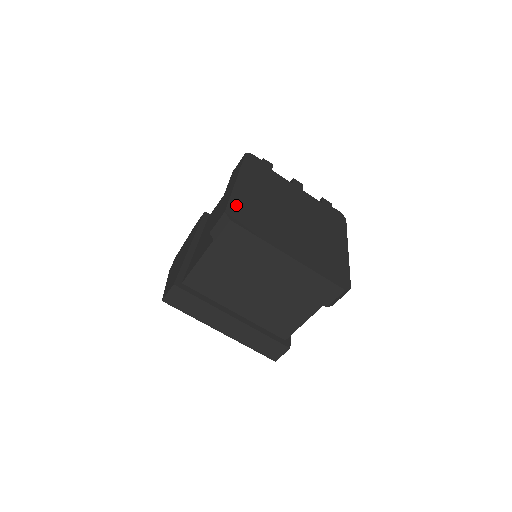
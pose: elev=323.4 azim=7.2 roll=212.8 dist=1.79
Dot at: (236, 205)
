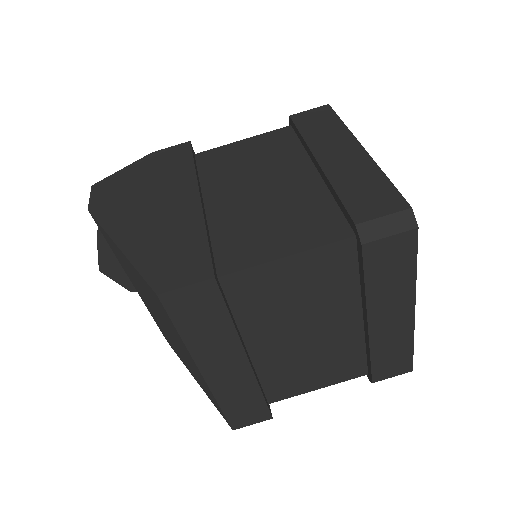
Dot at: occluded
